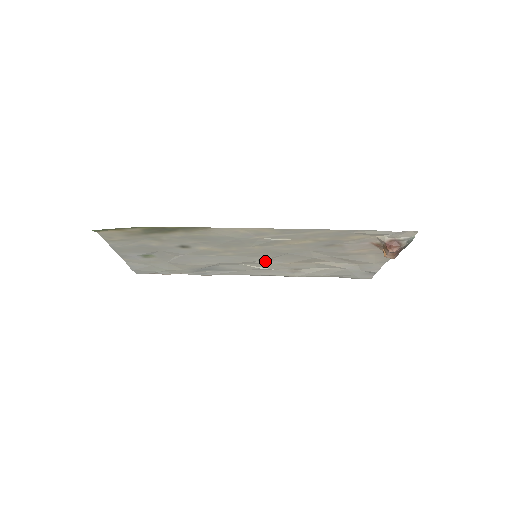
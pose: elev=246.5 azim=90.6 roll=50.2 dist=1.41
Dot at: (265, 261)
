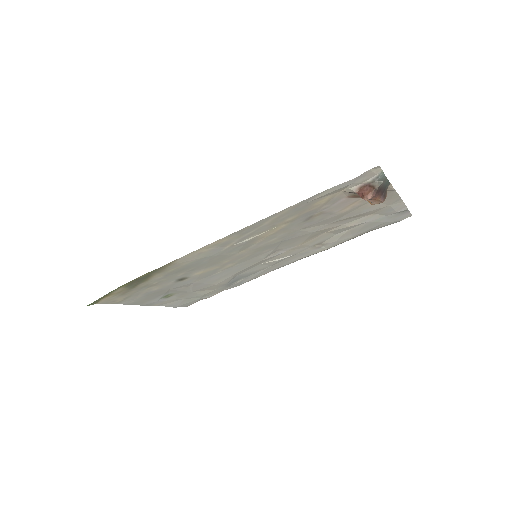
Dot at: (275, 254)
